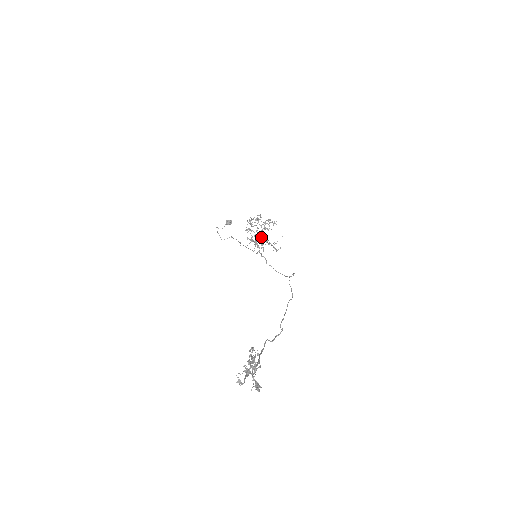
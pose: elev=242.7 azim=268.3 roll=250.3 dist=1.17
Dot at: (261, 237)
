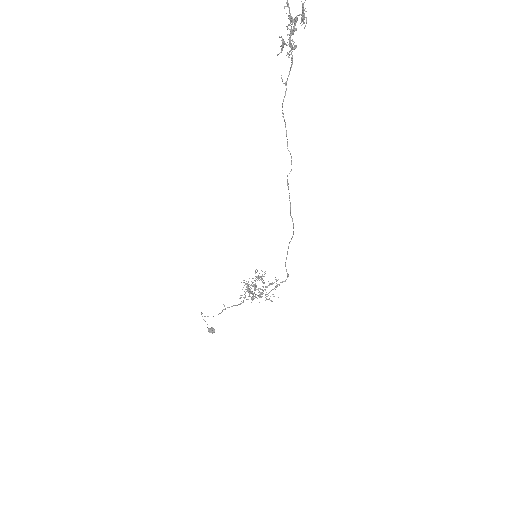
Dot at: (260, 279)
